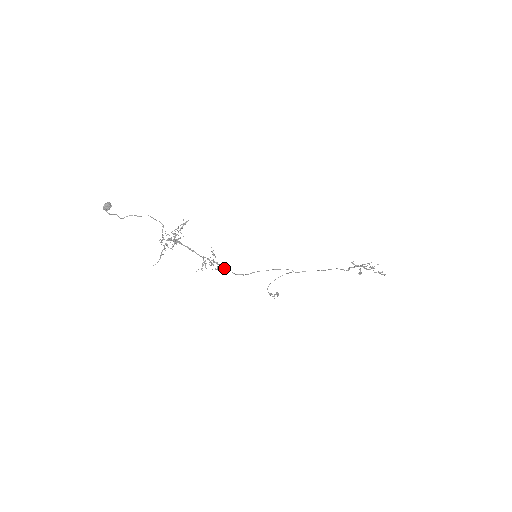
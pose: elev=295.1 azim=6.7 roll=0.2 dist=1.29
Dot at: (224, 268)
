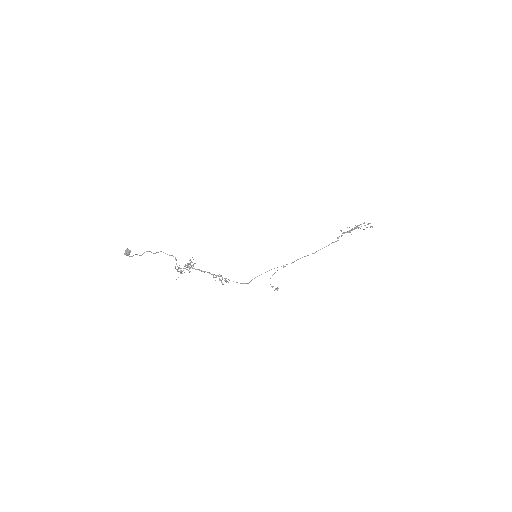
Dot at: occluded
